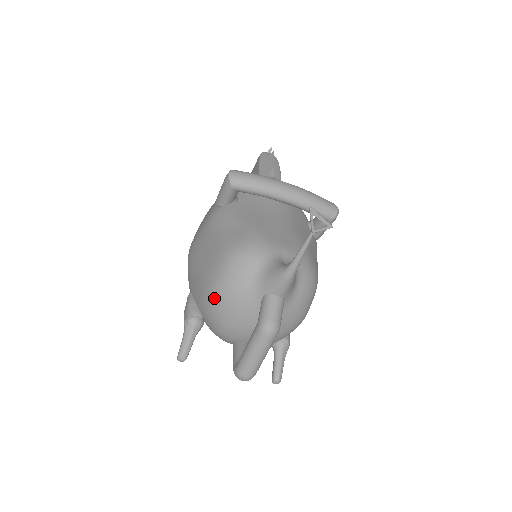
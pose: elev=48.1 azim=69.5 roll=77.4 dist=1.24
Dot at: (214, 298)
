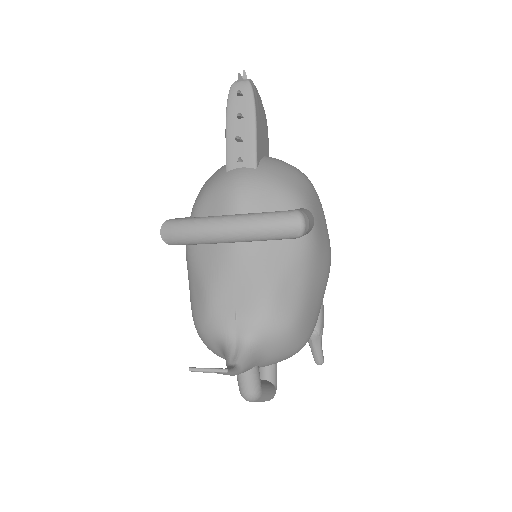
Dot at: occluded
